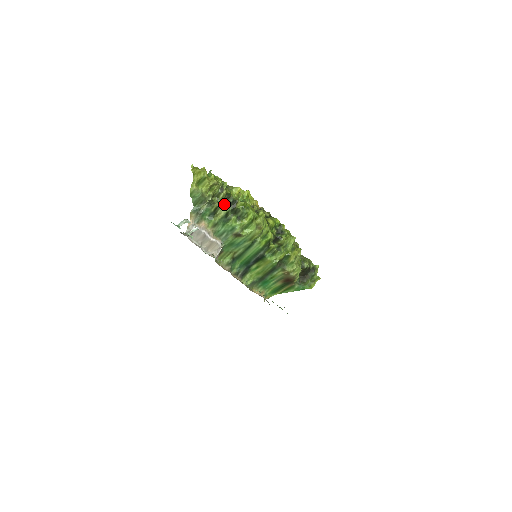
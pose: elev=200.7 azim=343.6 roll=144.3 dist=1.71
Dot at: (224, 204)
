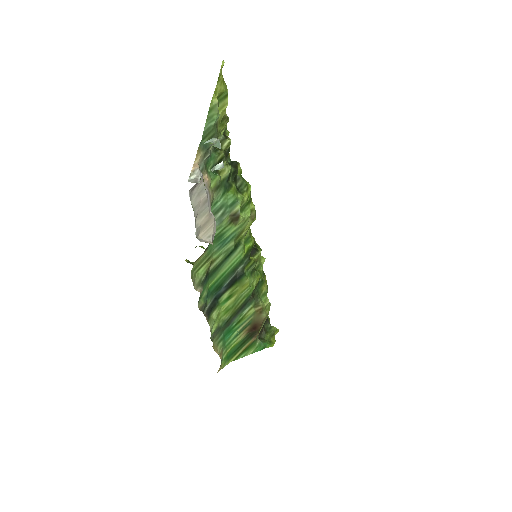
Dot at: (225, 160)
